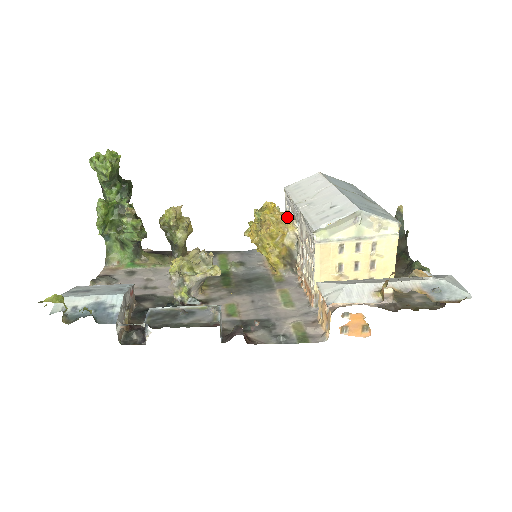
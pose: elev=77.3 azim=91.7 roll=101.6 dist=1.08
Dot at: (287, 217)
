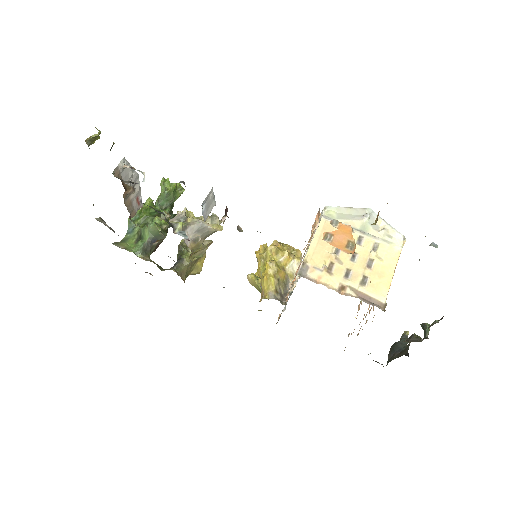
Dot at: (298, 250)
